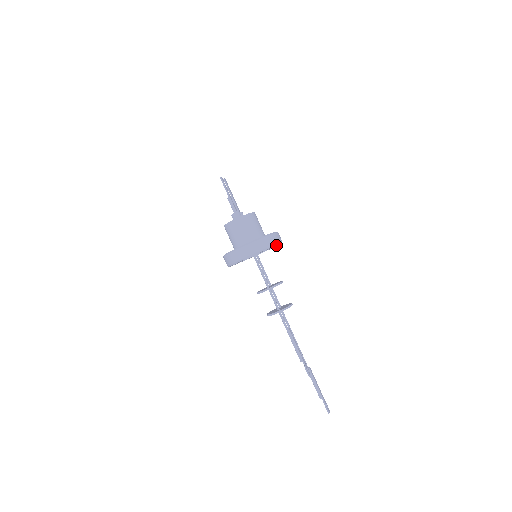
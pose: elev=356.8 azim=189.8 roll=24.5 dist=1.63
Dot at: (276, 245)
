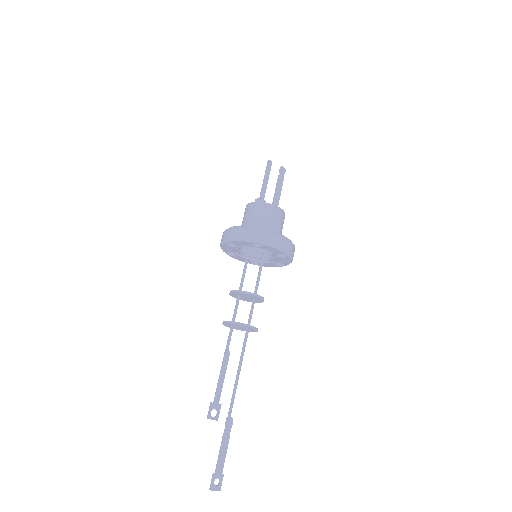
Dot at: (263, 245)
